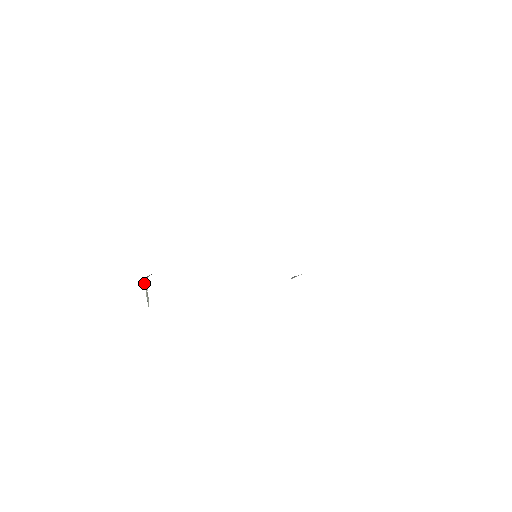
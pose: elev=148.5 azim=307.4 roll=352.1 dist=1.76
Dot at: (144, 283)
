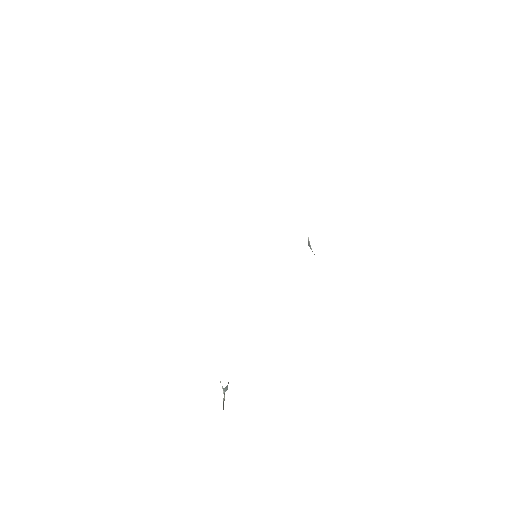
Dot at: (224, 389)
